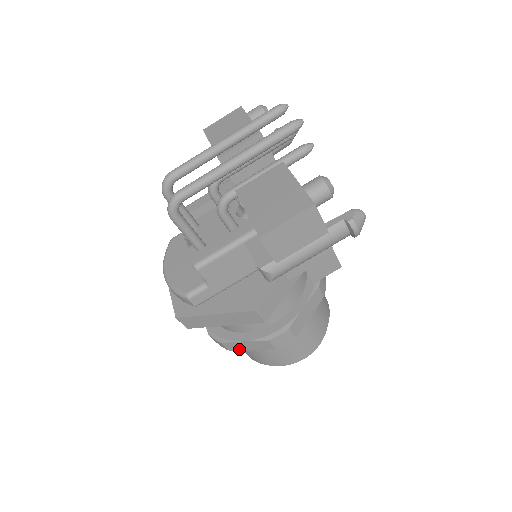
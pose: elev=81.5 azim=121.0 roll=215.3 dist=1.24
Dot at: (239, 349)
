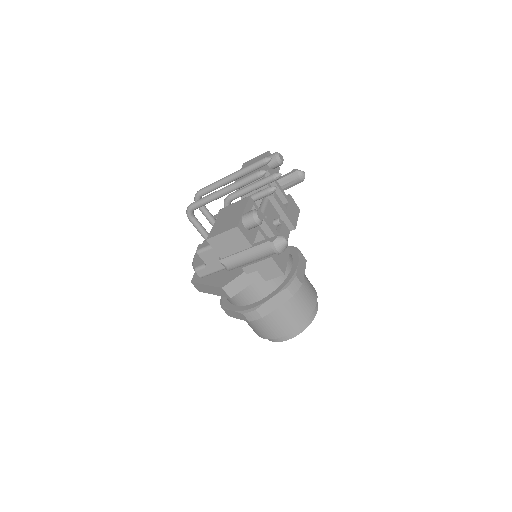
Dot at: (232, 316)
